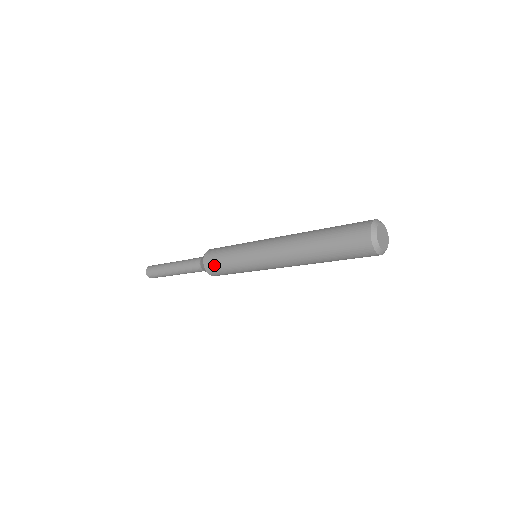
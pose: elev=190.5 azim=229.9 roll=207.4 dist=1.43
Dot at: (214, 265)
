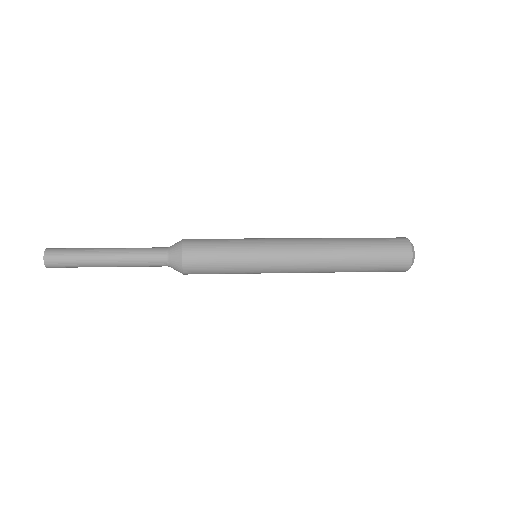
Dot at: (201, 263)
